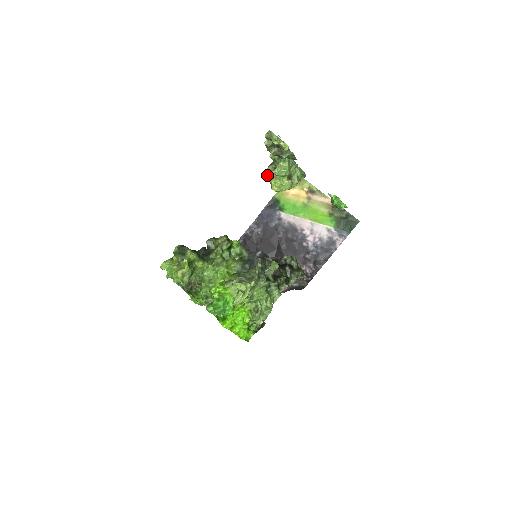
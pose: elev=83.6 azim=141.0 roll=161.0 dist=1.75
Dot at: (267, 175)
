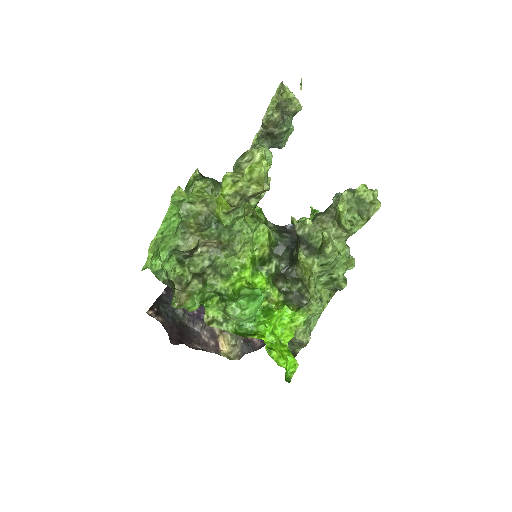
Dot at: occluded
